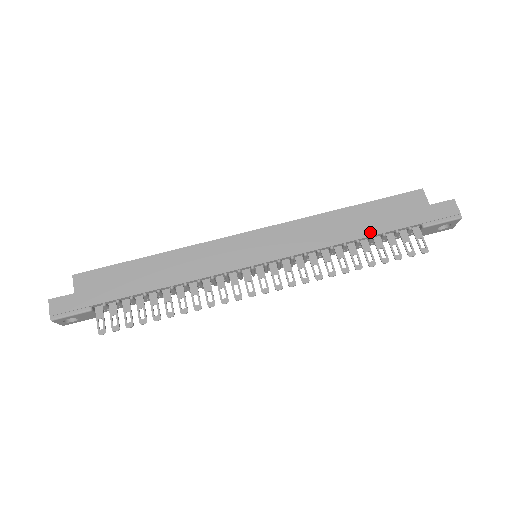
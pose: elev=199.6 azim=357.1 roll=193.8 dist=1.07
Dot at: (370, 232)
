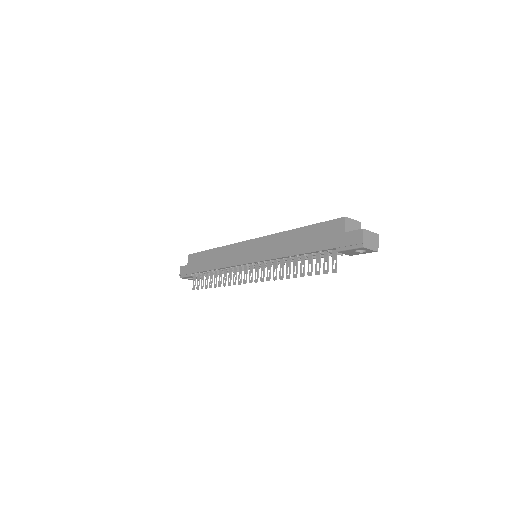
Dot at: (304, 250)
